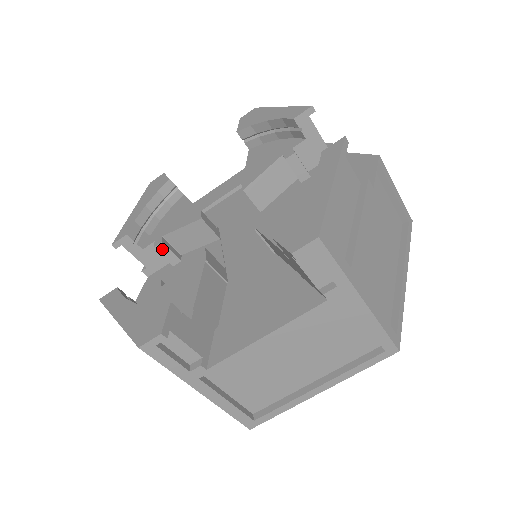
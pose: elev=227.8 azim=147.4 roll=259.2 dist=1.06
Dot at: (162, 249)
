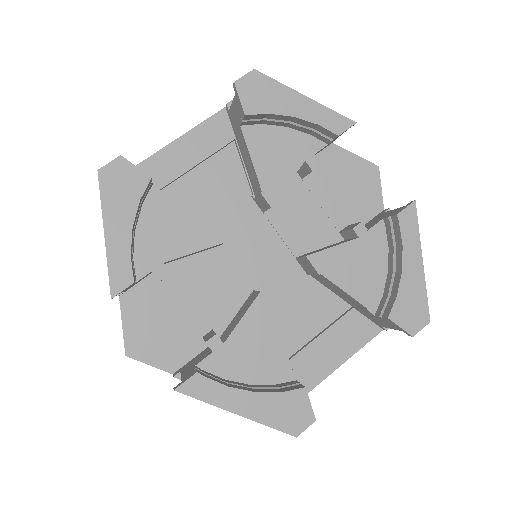
Dot at: (165, 277)
